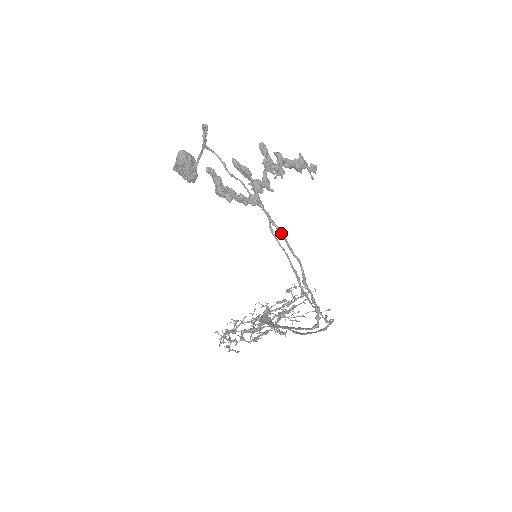
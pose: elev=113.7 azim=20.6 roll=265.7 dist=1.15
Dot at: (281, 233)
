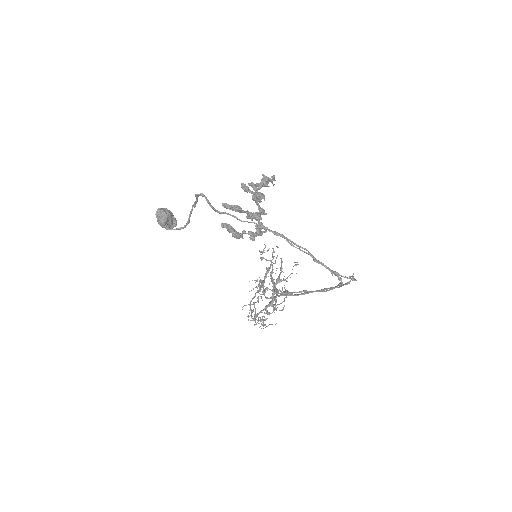
Dot at: occluded
